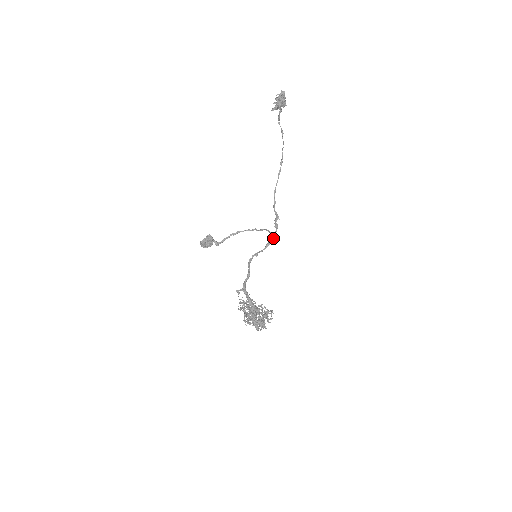
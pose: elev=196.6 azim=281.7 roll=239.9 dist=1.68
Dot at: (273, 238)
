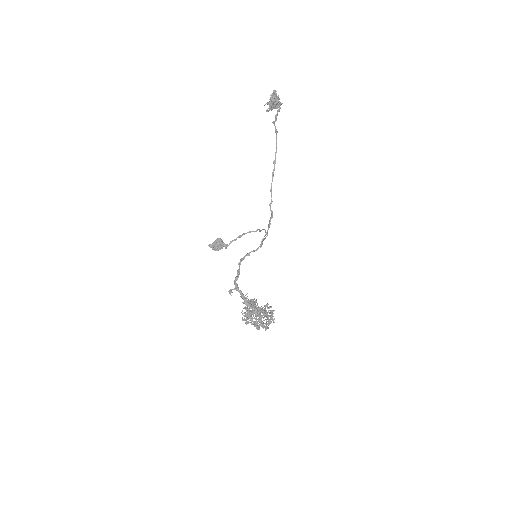
Dot at: (265, 237)
